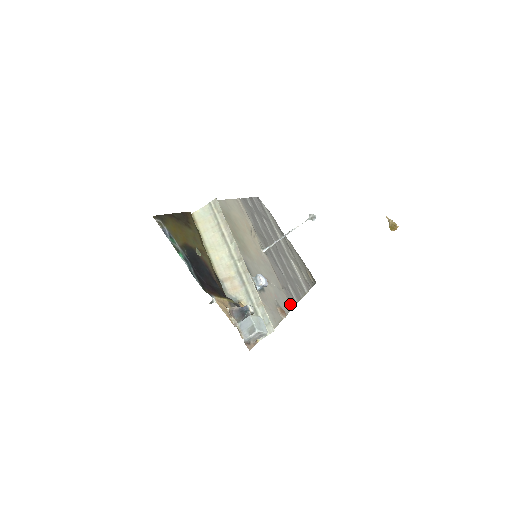
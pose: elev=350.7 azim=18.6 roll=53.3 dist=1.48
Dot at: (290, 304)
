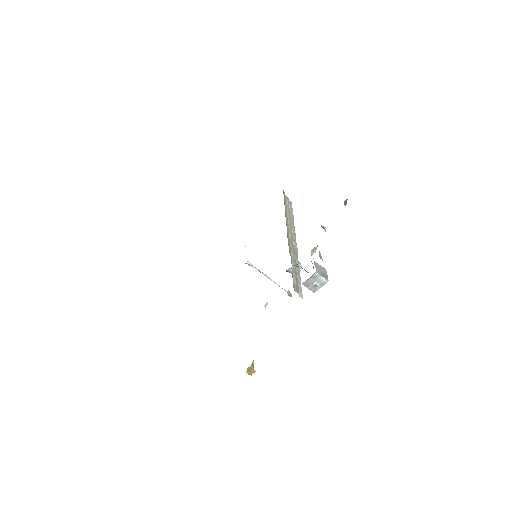
Dot at: occluded
